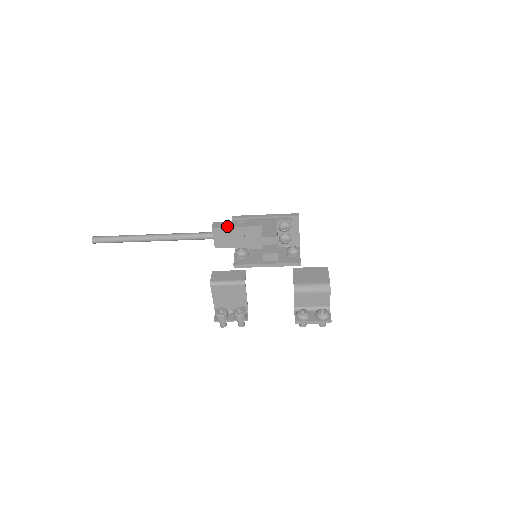
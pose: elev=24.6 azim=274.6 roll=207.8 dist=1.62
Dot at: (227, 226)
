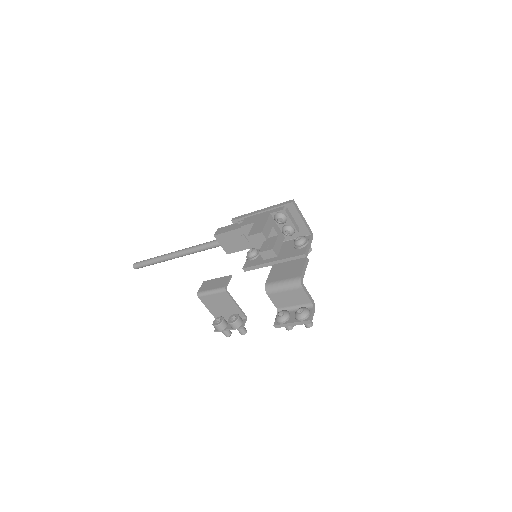
Dot at: (227, 230)
